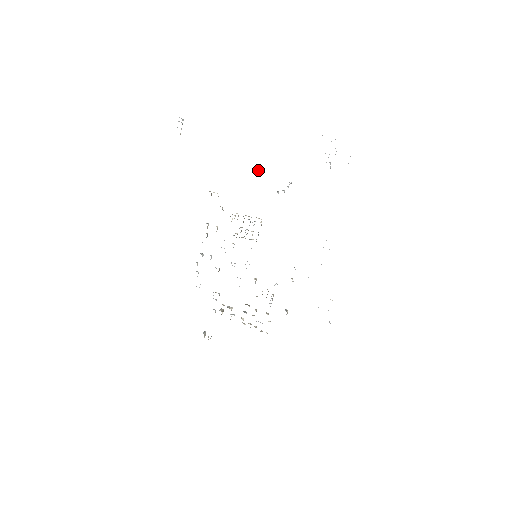
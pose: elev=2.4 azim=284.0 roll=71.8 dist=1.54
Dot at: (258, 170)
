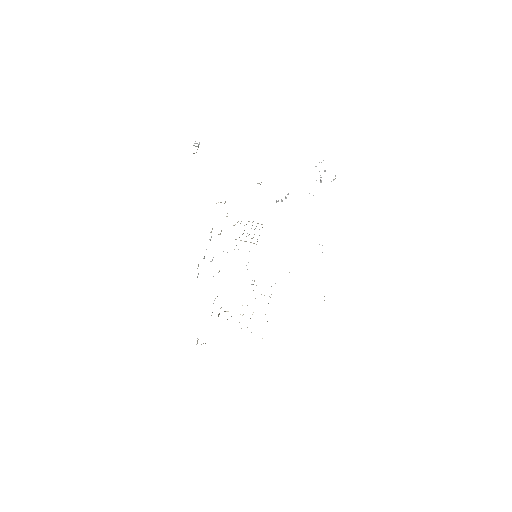
Dot at: occluded
